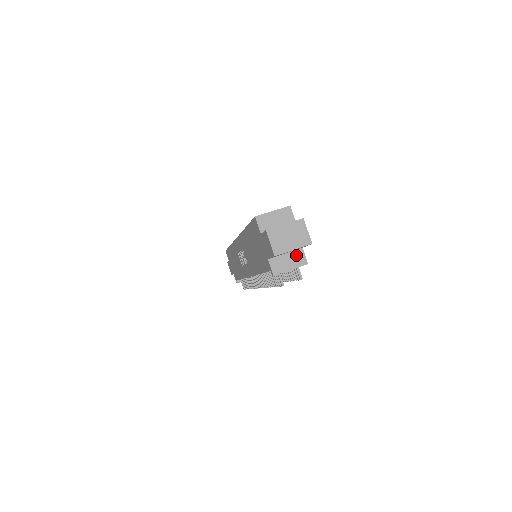
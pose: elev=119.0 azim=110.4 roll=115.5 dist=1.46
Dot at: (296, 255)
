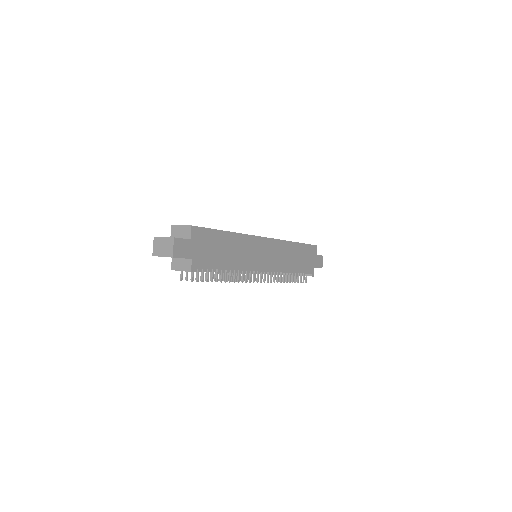
Dot at: (187, 262)
